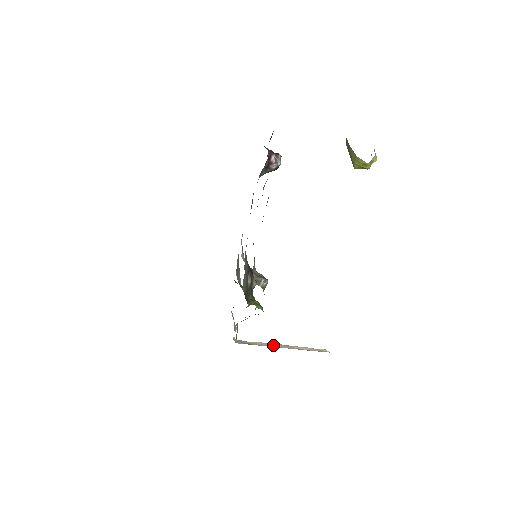
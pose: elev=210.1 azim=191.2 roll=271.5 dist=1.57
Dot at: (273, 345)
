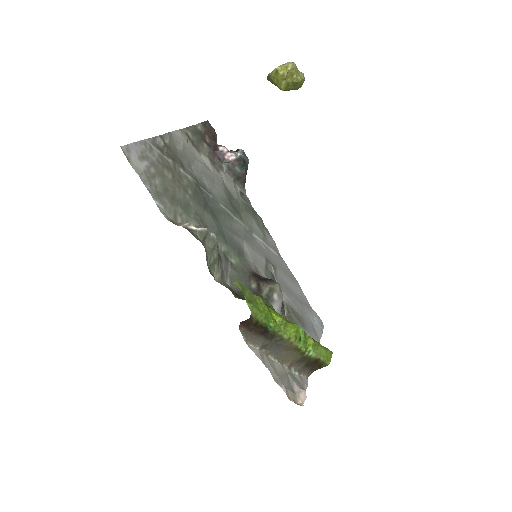
Dot at: occluded
